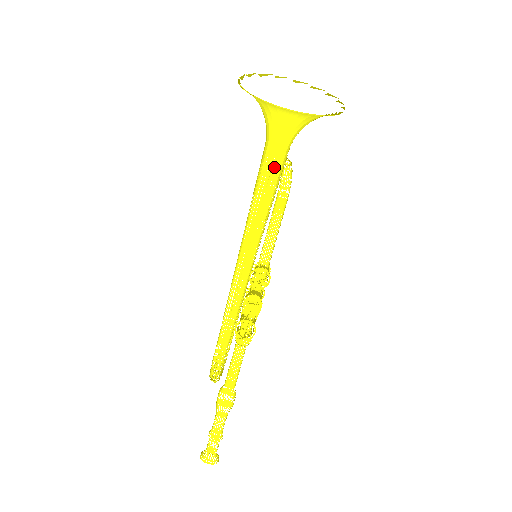
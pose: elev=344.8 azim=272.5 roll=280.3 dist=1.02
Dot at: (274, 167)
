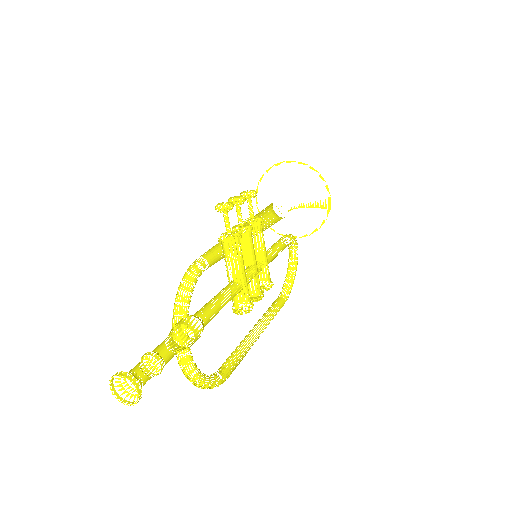
Dot at: occluded
